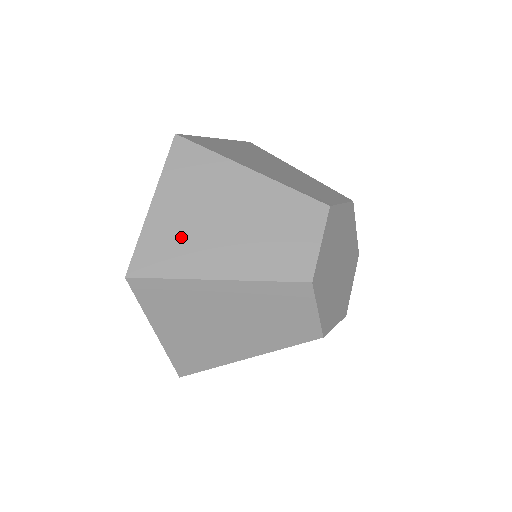
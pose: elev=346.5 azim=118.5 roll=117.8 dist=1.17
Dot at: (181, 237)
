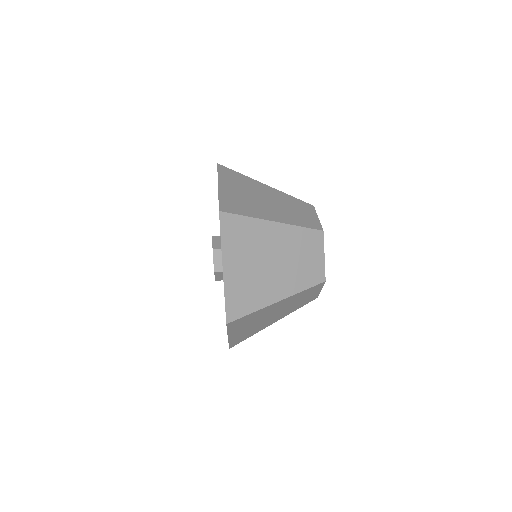
Dot at: (250, 331)
